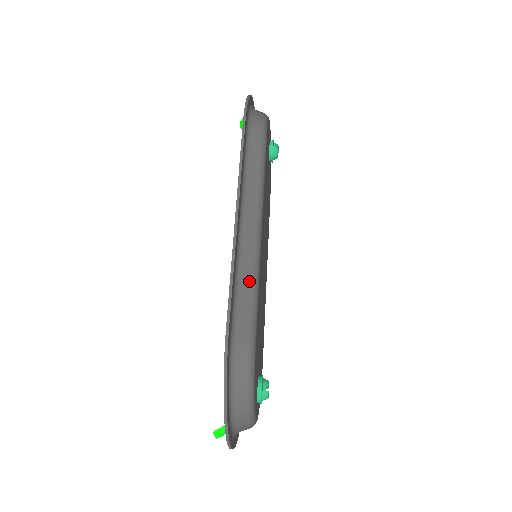
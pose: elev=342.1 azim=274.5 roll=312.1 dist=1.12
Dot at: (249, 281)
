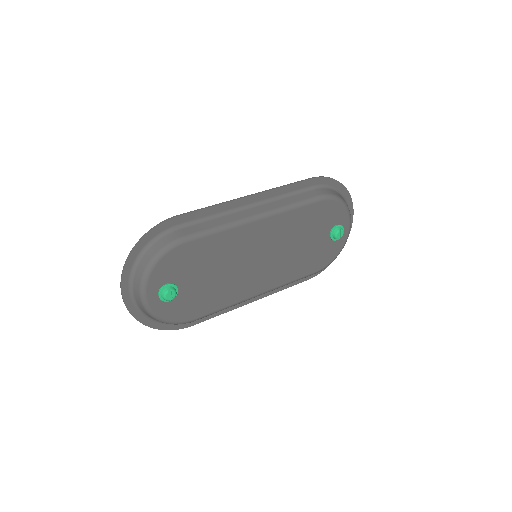
Dot at: (218, 223)
